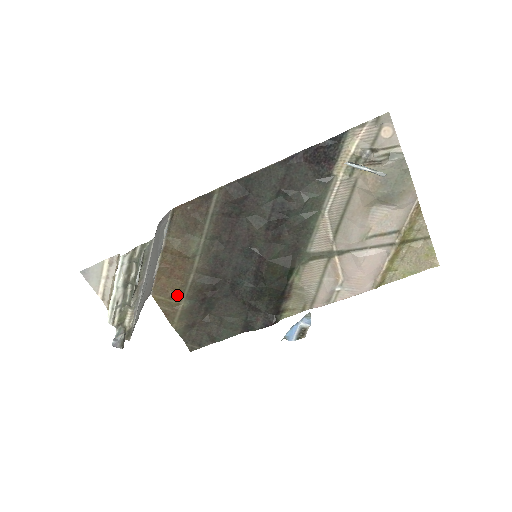
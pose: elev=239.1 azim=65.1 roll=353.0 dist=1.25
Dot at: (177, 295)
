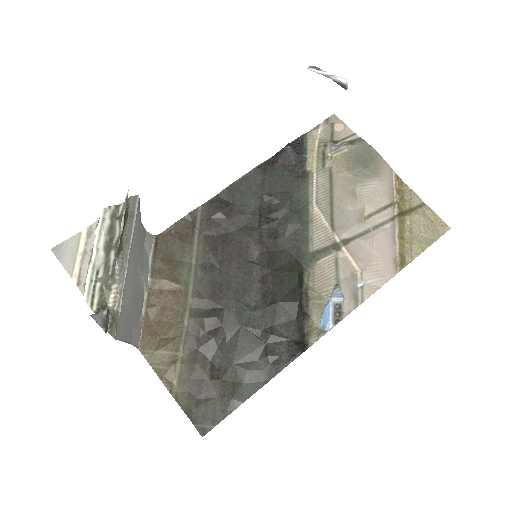
Dot at: (172, 342)
